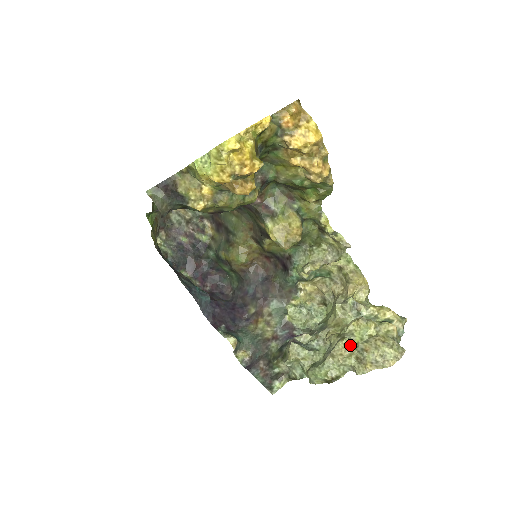
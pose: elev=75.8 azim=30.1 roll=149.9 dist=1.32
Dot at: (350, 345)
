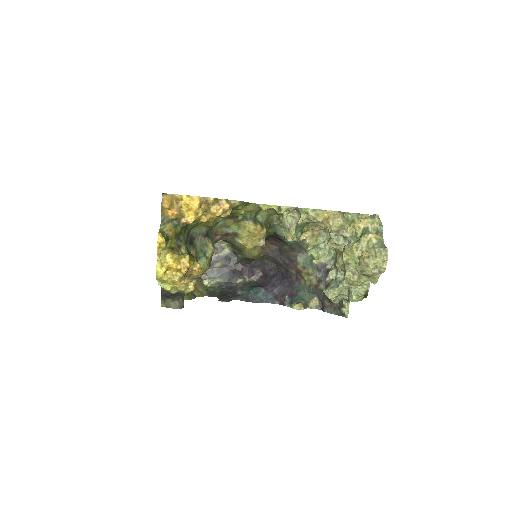
Dot at: (353, 272)
